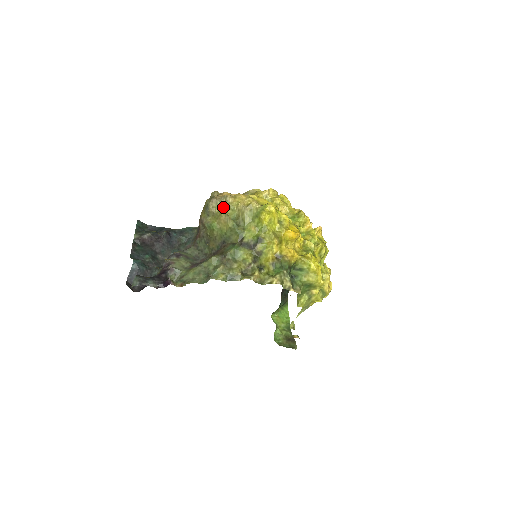
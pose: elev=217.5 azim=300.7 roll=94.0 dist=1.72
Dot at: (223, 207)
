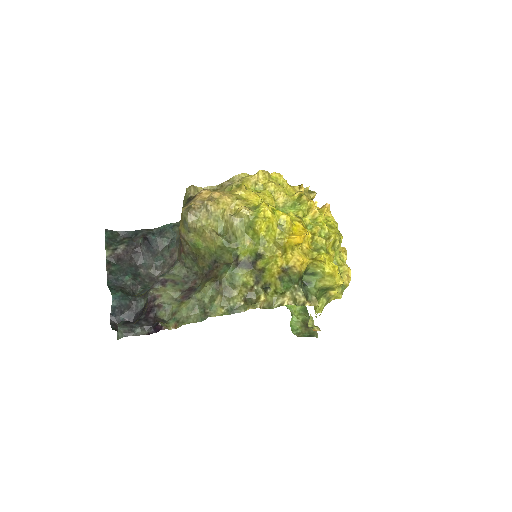
Dot at: (205, 220)
